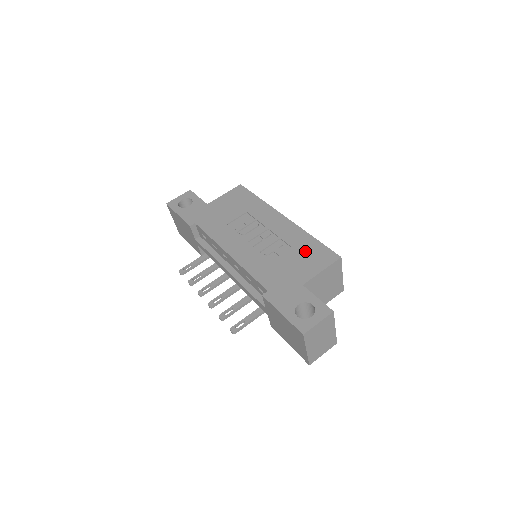
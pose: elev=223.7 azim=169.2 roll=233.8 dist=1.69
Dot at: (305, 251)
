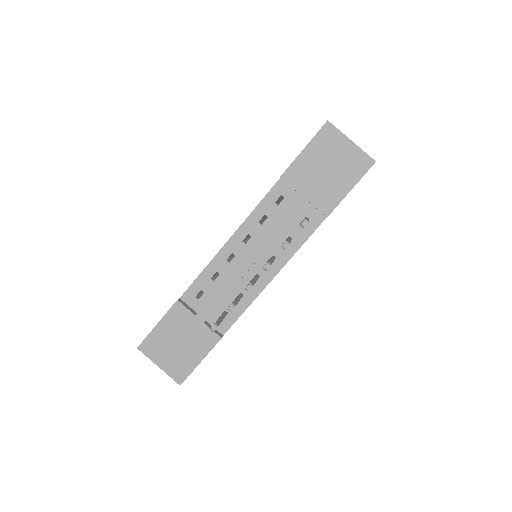
Dot at: occluded
